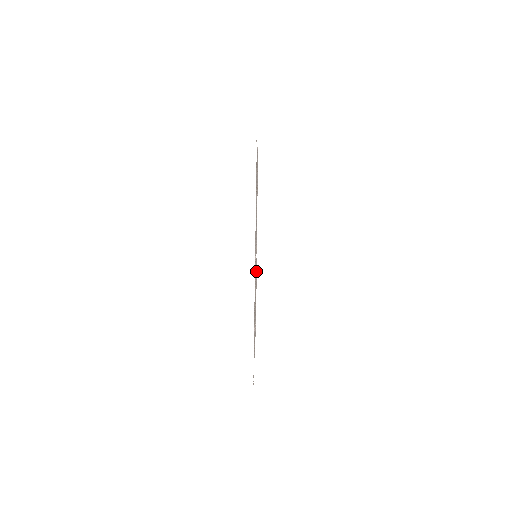
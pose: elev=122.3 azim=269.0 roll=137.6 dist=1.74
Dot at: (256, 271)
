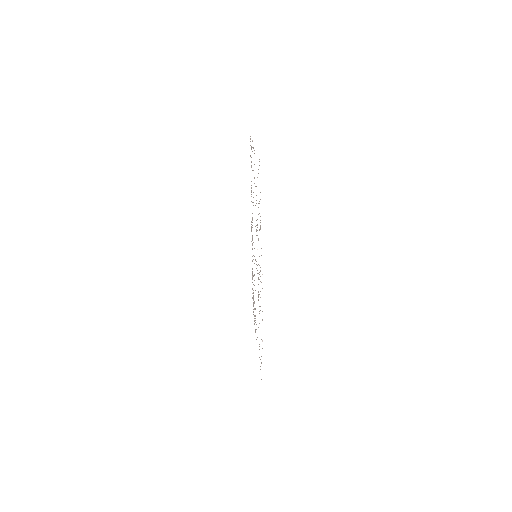
Dot at: occluded
